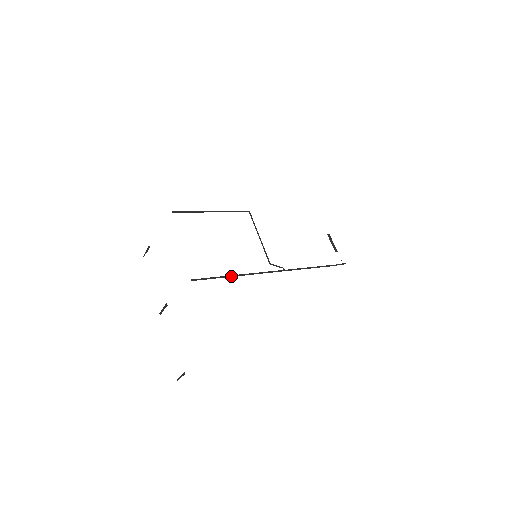
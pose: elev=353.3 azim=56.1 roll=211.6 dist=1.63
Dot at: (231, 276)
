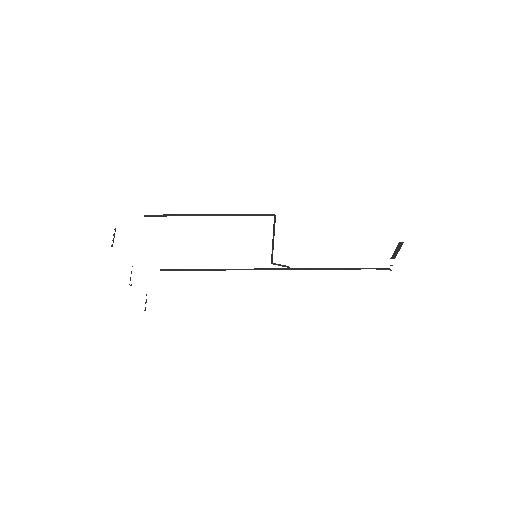
Dot at: (211, 270)
